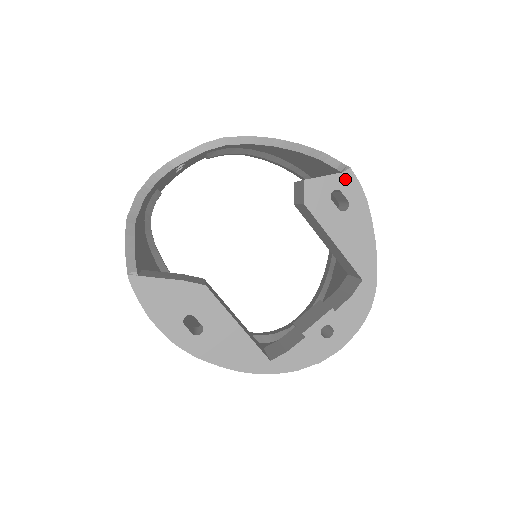
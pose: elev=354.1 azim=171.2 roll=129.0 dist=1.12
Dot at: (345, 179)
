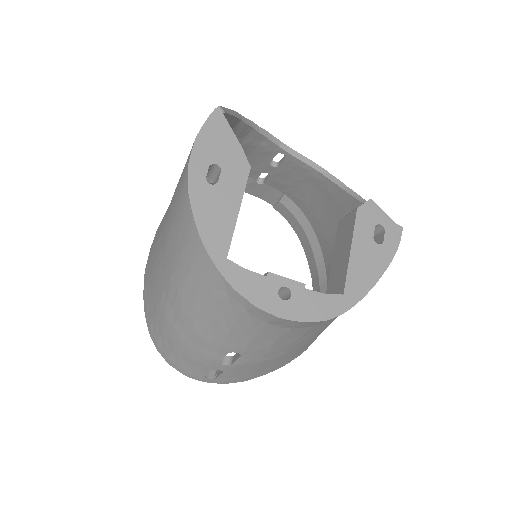
Dot at: (394, 228)
